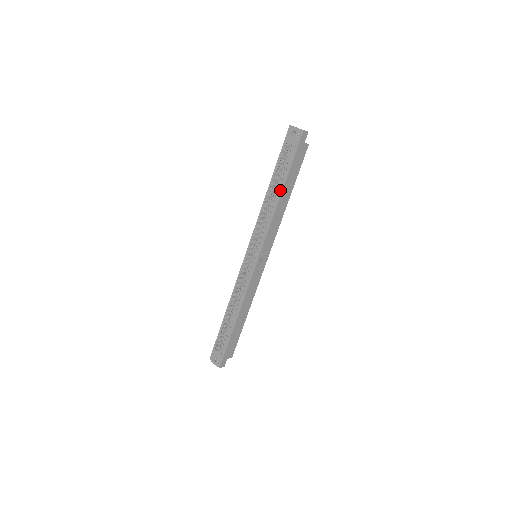
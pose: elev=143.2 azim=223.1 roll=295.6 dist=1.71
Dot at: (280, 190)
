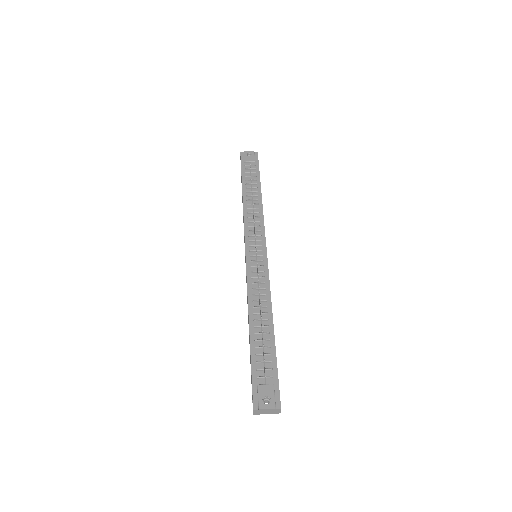
Dot at: (258, 191)
